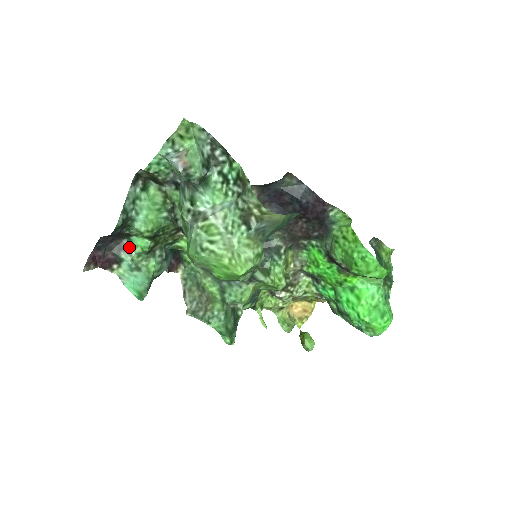
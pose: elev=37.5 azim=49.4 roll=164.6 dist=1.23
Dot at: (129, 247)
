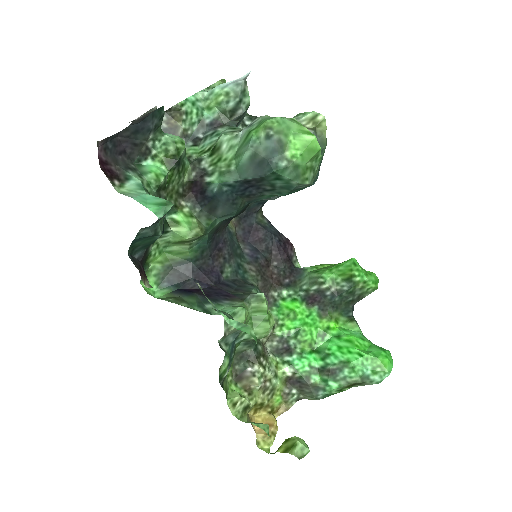
Dot at: (138, 171)
